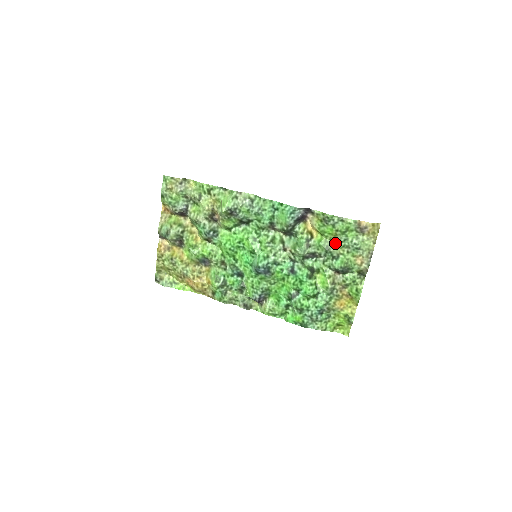
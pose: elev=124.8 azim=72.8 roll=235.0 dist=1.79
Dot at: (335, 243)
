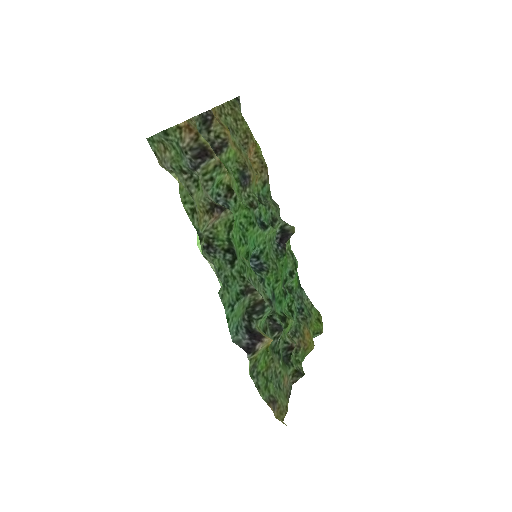
Dot at: (274, 363)
